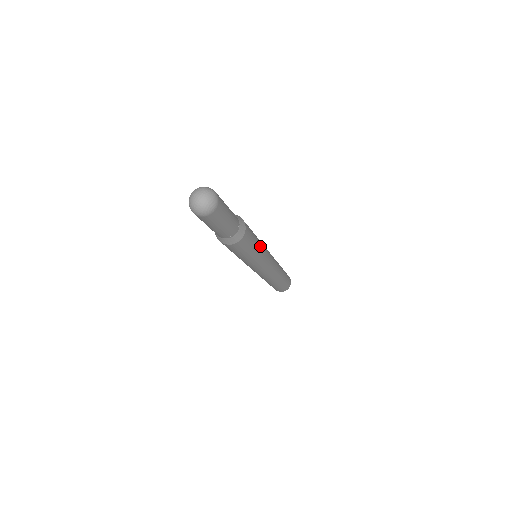
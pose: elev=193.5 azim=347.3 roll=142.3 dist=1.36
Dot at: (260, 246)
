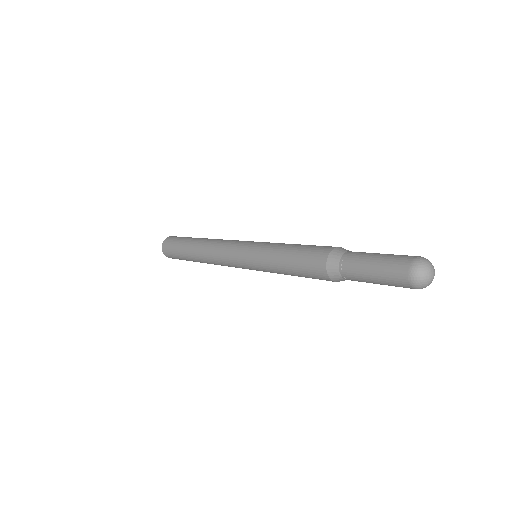
Dot at: occluded
